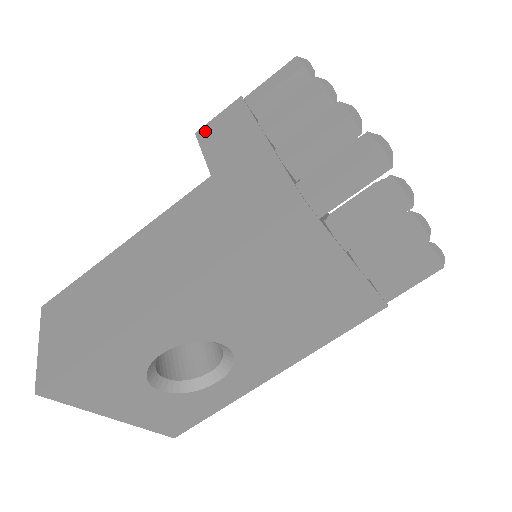
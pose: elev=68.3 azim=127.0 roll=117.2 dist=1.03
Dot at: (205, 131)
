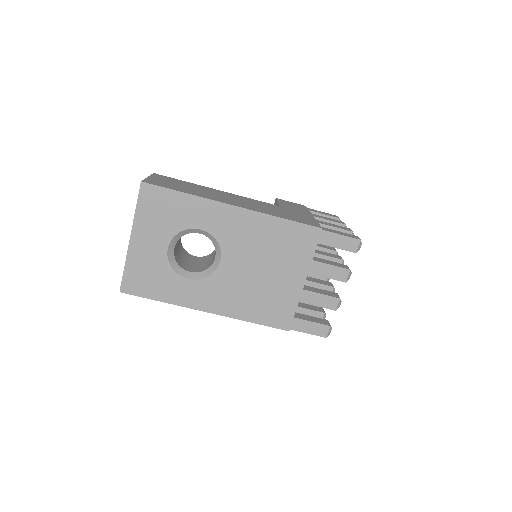
Dot at: (282, 200)
